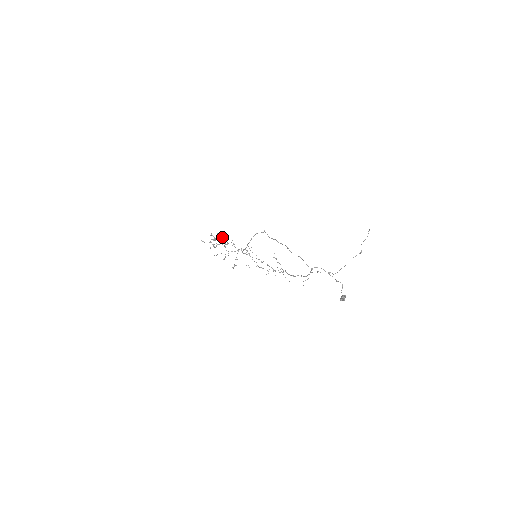
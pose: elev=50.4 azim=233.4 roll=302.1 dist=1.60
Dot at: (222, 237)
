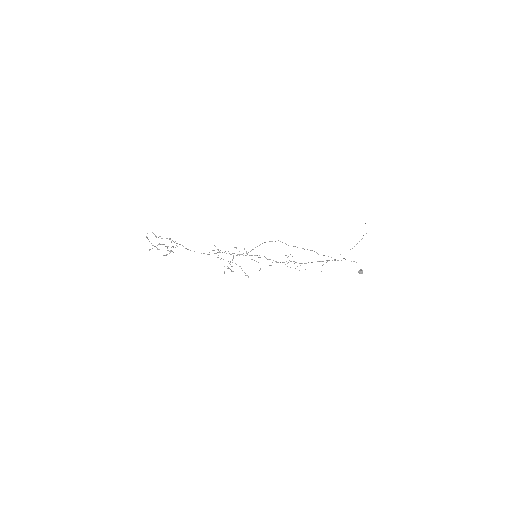
Dot at: occluded
